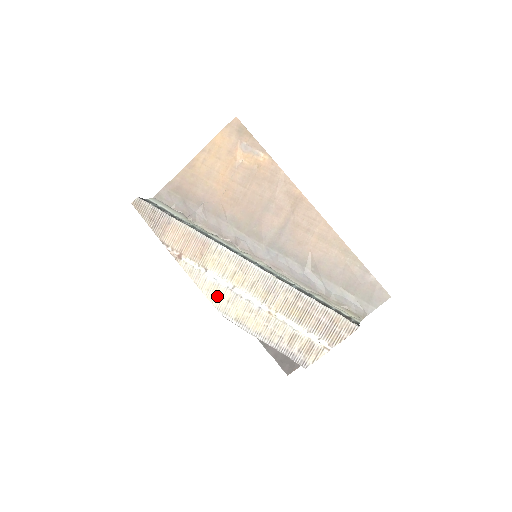
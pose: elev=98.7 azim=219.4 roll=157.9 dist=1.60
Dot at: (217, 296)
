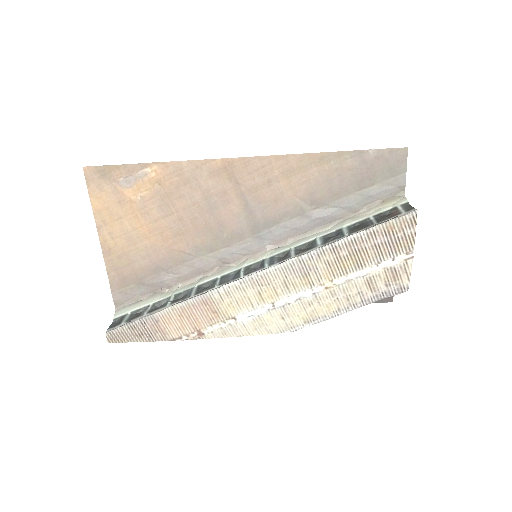
Dot at: (269, 325)
